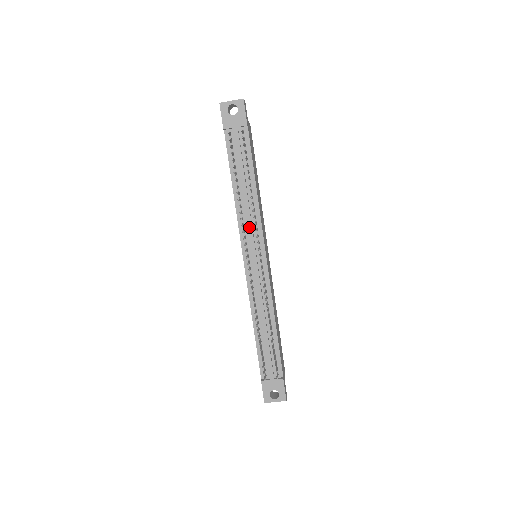
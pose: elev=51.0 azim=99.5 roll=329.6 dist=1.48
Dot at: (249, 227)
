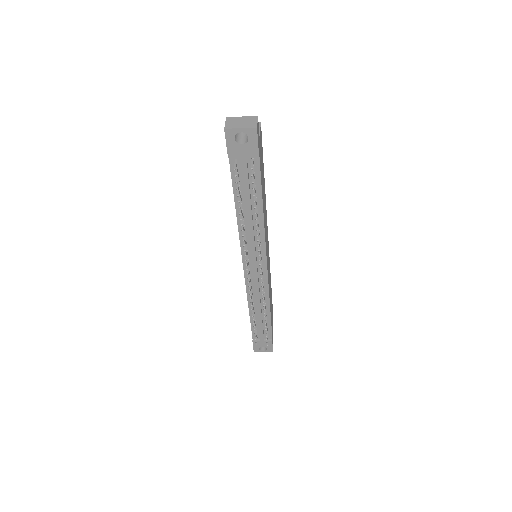
Dot at: (252, 247)
